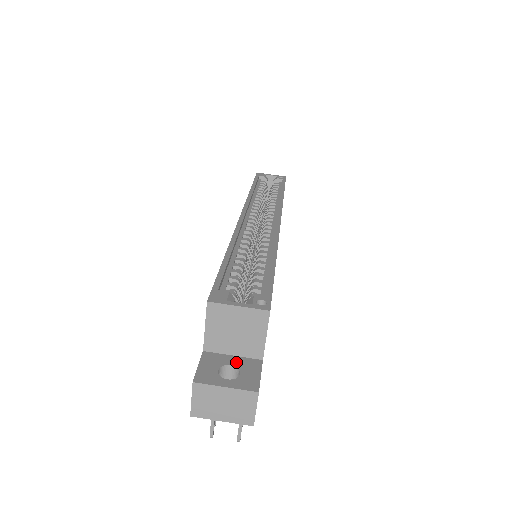
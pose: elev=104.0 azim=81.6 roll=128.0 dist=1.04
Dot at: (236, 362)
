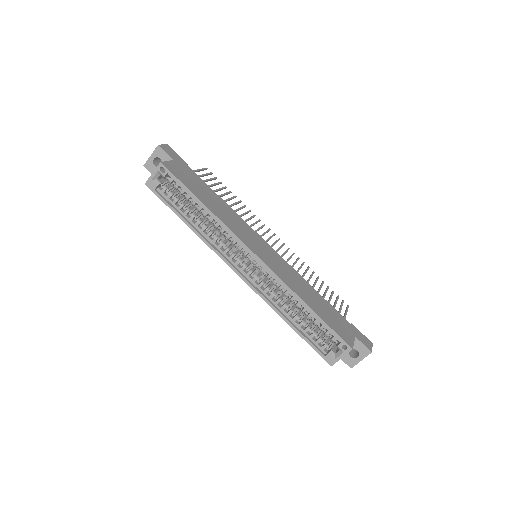
Dot at: occluded
